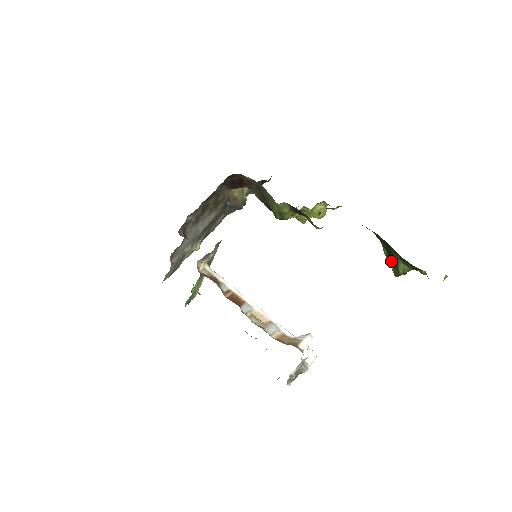
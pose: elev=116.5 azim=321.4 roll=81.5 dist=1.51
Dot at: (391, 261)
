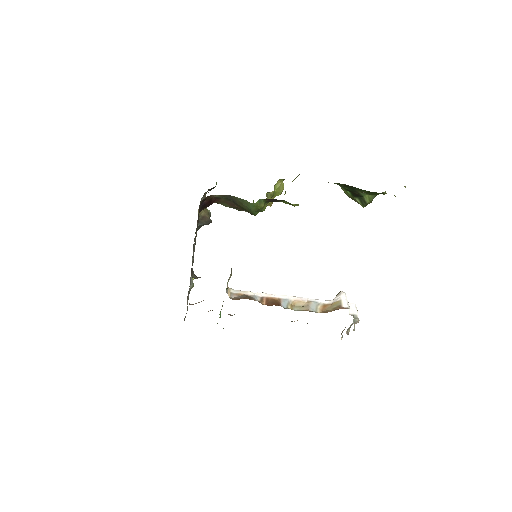
Dot at: (356, 198)
